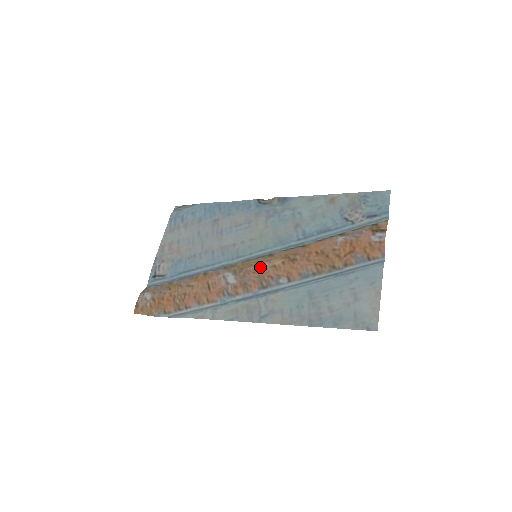
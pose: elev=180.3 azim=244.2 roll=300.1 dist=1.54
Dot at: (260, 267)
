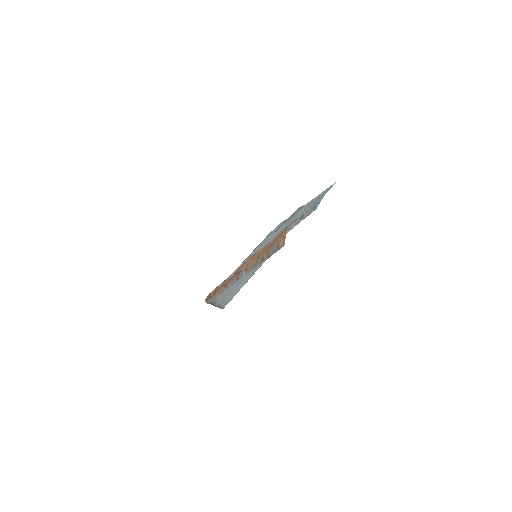
Dot at: occluded
